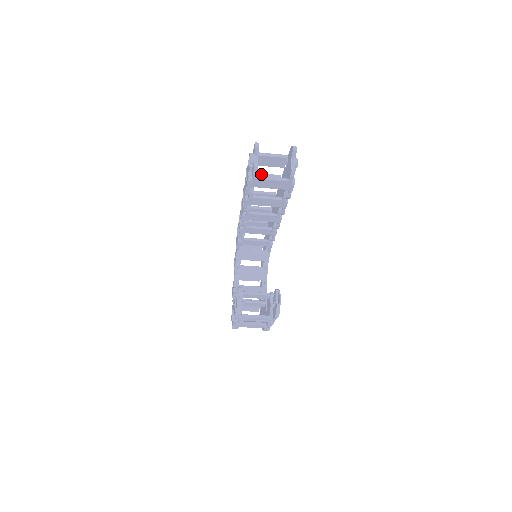
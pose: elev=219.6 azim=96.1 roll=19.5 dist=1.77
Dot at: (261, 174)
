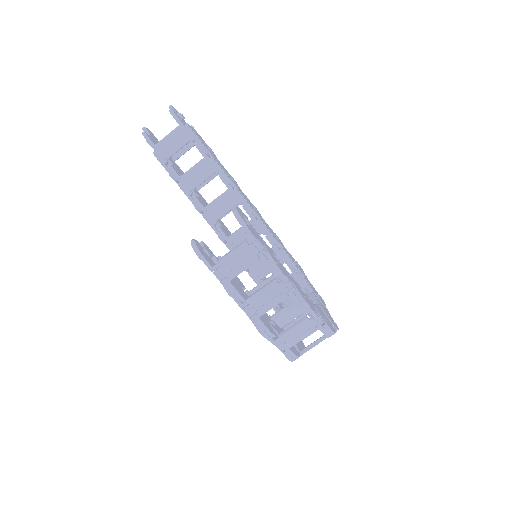
Dot at: occluded
